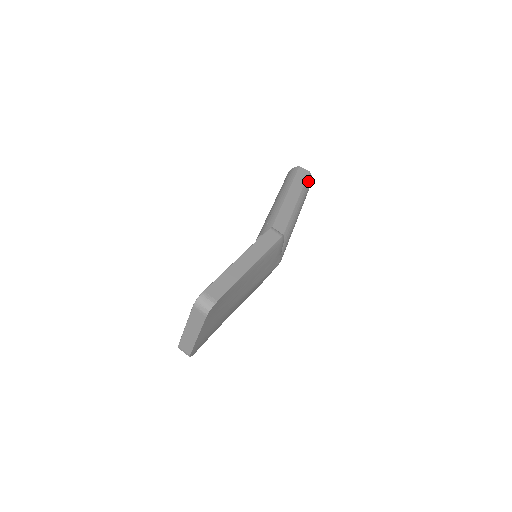
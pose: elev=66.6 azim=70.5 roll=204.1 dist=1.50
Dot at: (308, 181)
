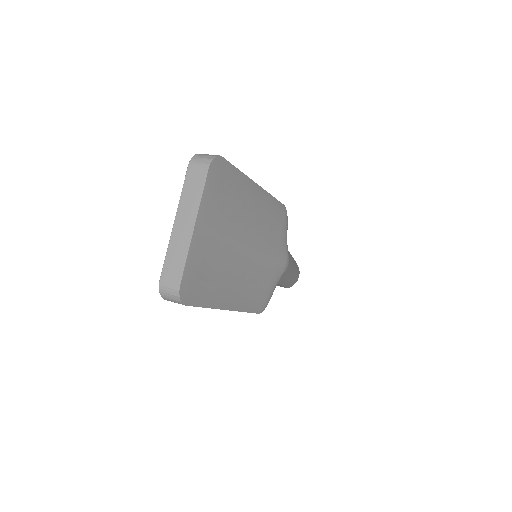
Dot at: occluded
